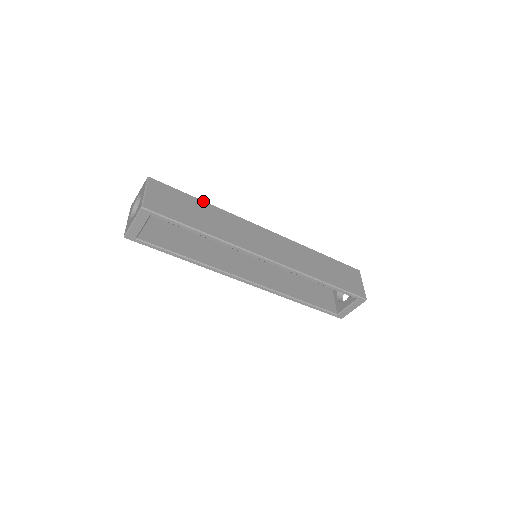
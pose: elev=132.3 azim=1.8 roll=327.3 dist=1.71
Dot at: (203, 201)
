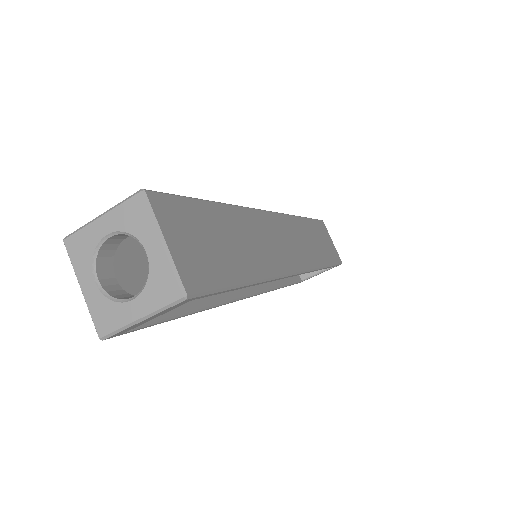
Dot at: (217, 203)
